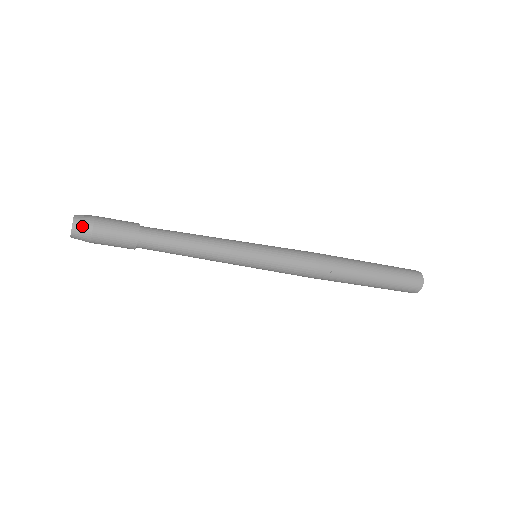
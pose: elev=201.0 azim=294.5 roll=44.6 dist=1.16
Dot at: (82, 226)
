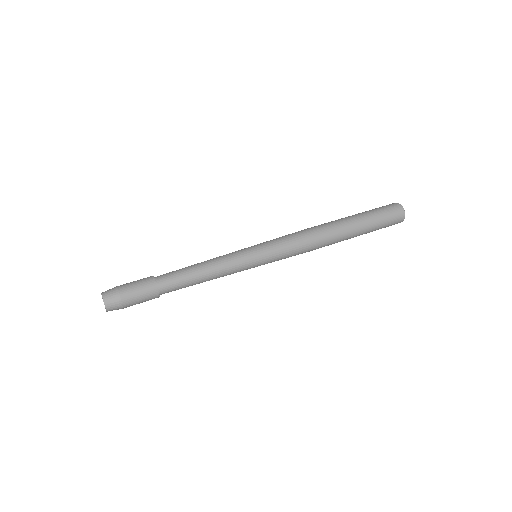
Dot at: (111, 300)
